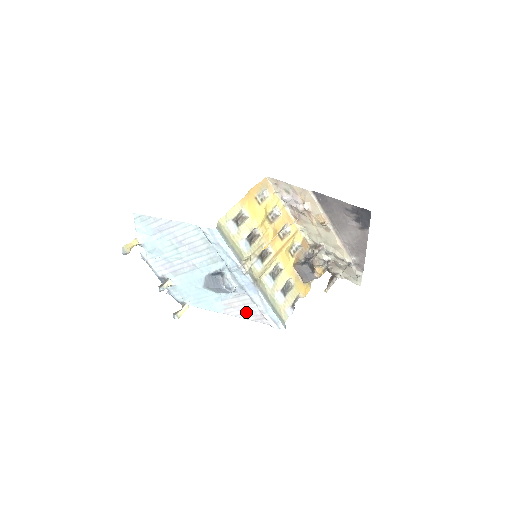
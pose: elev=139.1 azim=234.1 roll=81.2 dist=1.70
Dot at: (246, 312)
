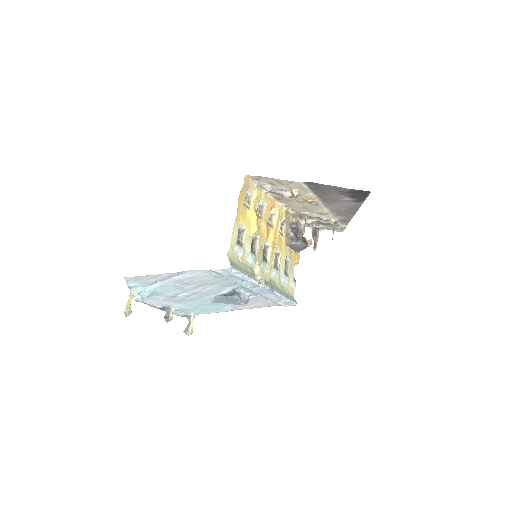
Dot at: (257, 304)
